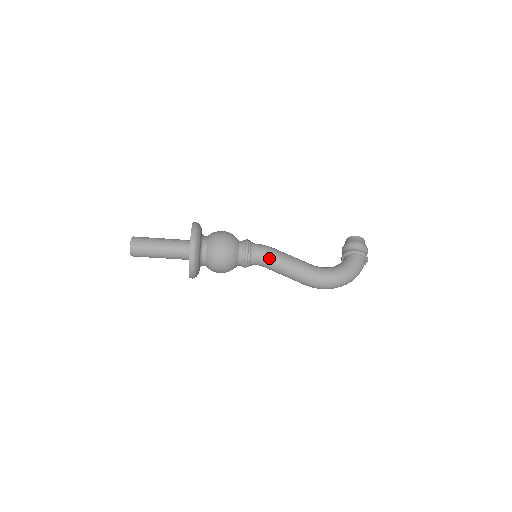
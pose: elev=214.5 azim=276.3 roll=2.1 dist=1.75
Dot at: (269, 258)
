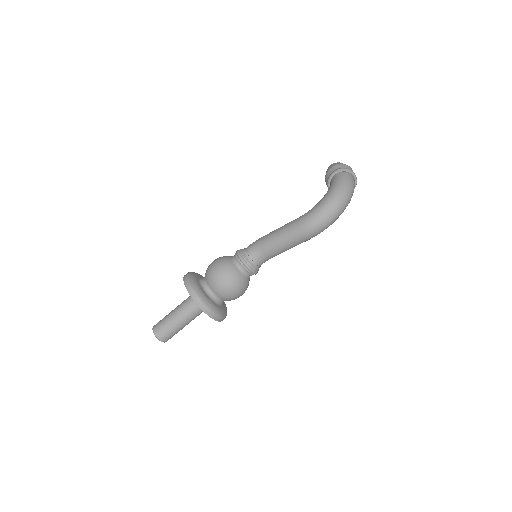
Dot at: (262, 245)
